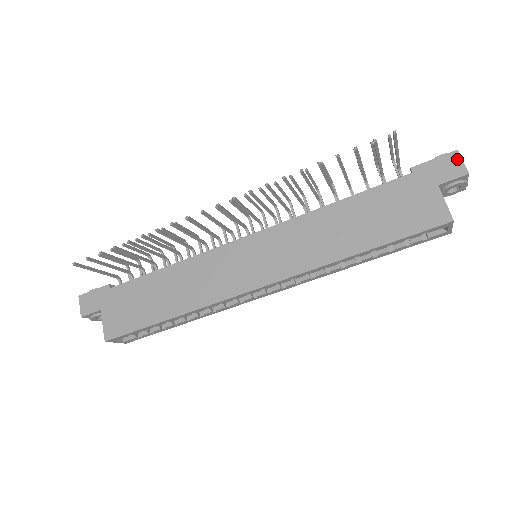
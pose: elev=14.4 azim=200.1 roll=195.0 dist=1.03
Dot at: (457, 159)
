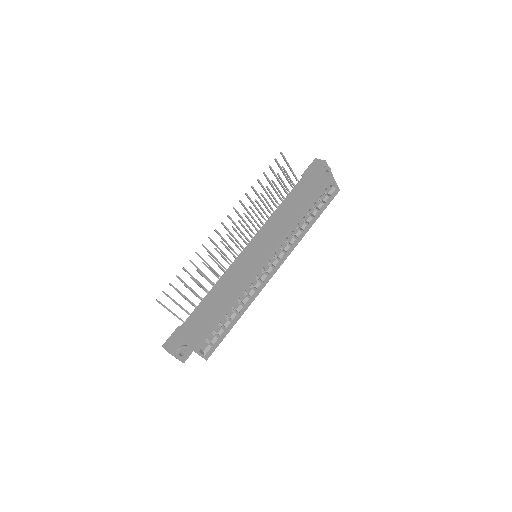
Dot at: (317, 160)
